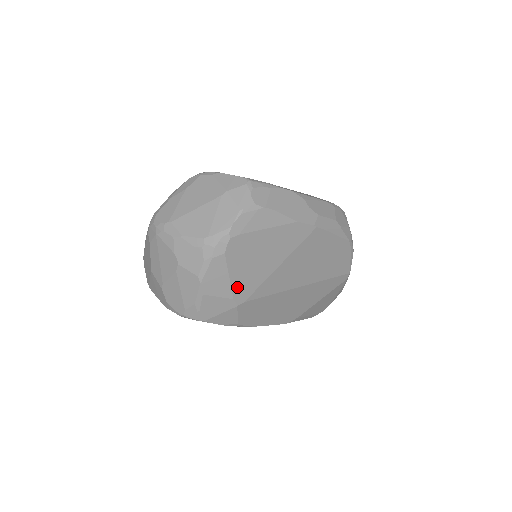
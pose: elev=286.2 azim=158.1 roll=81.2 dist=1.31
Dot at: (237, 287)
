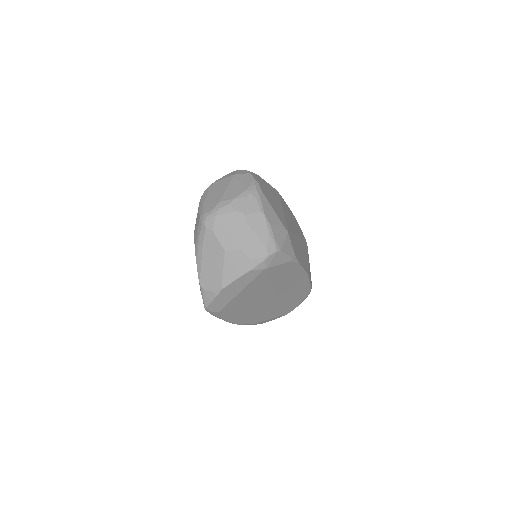
Dot at: (280, 218)
